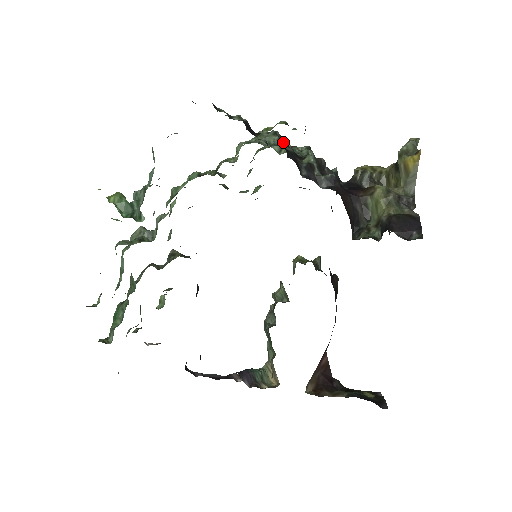
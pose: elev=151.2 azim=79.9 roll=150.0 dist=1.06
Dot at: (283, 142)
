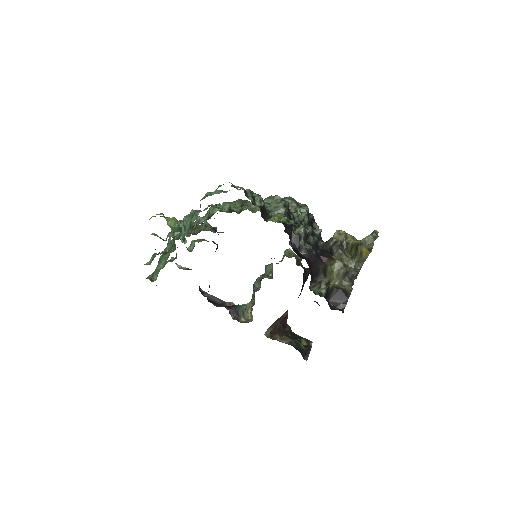
Dot at: (287, 214)
